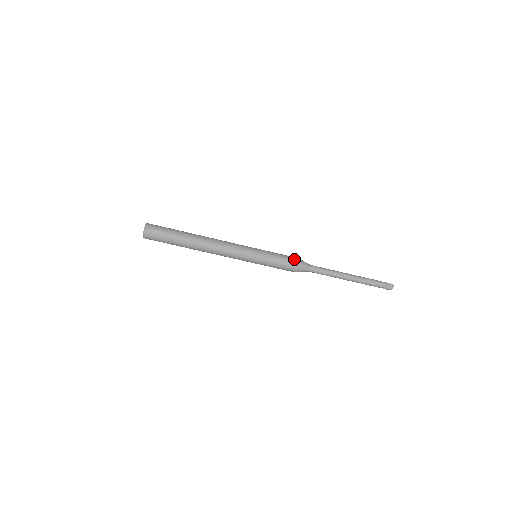
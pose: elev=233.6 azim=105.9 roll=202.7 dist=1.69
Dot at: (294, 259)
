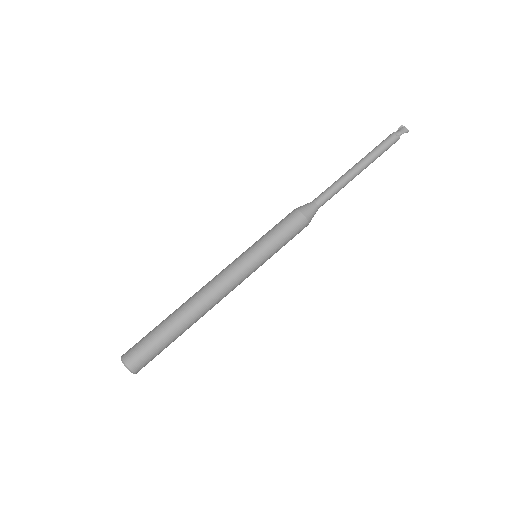
Dot at: occluded
